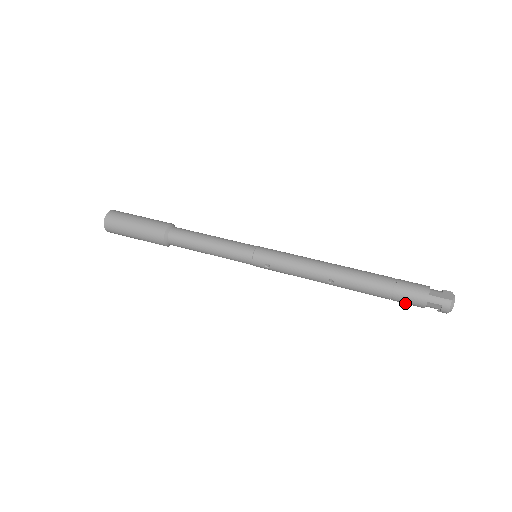
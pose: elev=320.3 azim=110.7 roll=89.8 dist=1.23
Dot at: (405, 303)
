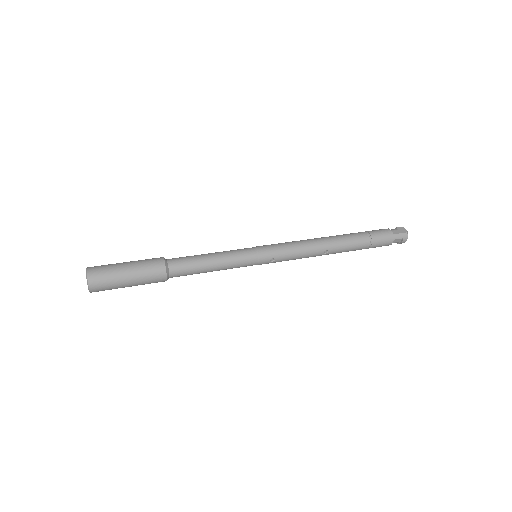
Dot at: occluded
